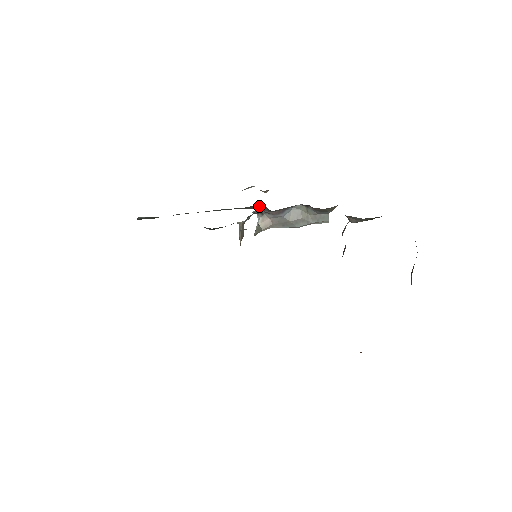
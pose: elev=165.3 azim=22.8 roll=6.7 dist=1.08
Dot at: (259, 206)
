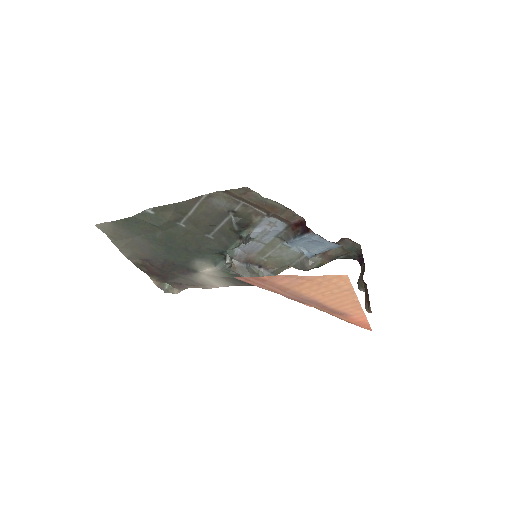
Dot at: (219, 262)
